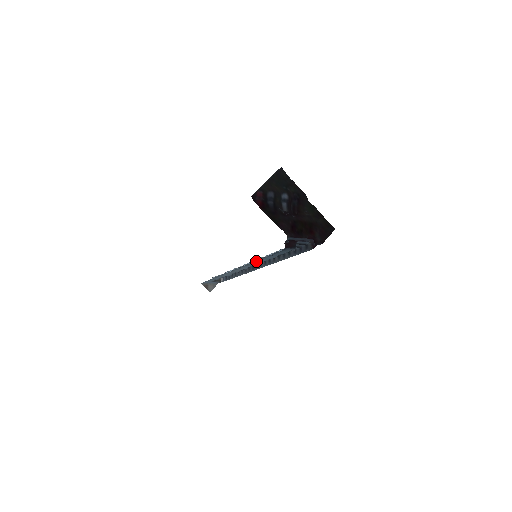
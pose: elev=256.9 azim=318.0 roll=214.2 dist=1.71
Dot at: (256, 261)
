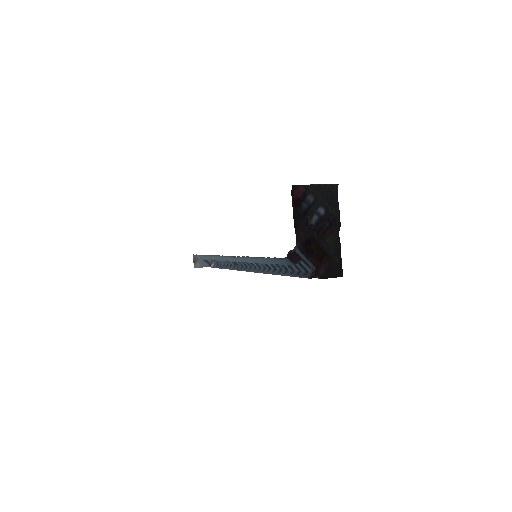
Dot at: (252, 257)
